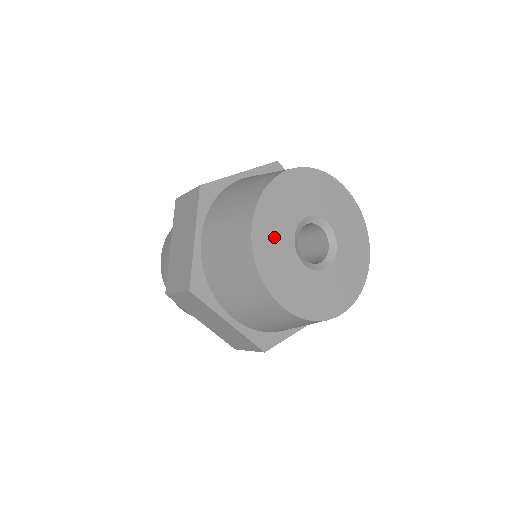
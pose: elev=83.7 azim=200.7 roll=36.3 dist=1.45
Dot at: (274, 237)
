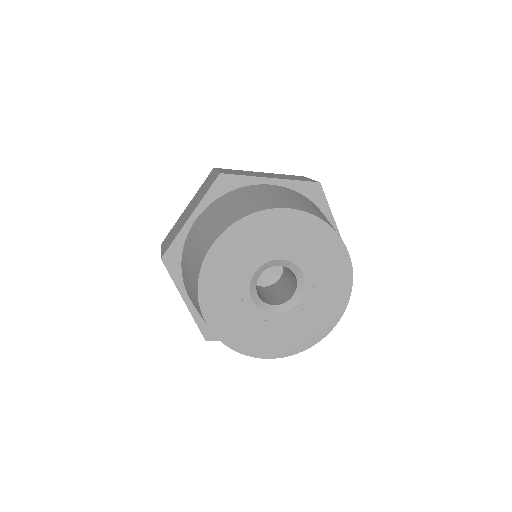
Dot at: (231, 314)
